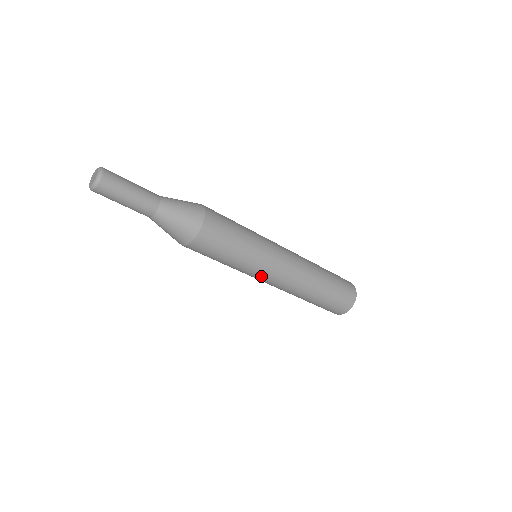
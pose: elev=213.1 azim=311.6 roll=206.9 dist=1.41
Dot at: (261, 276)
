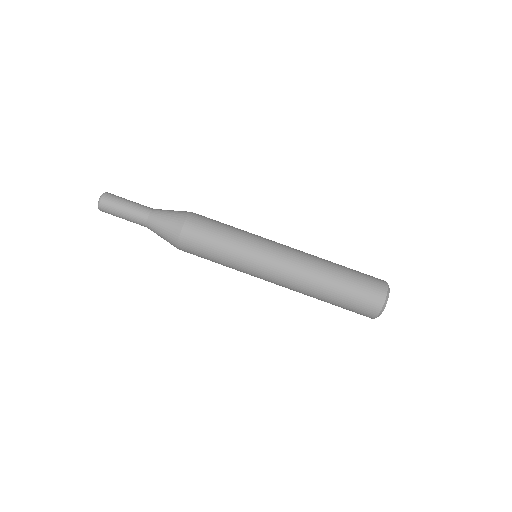
Dot at: (257, 273)
